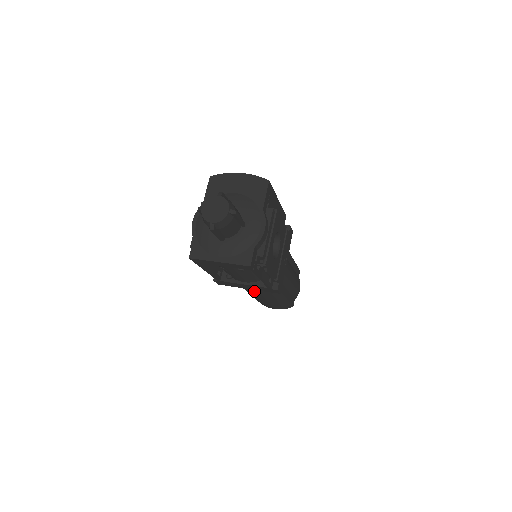
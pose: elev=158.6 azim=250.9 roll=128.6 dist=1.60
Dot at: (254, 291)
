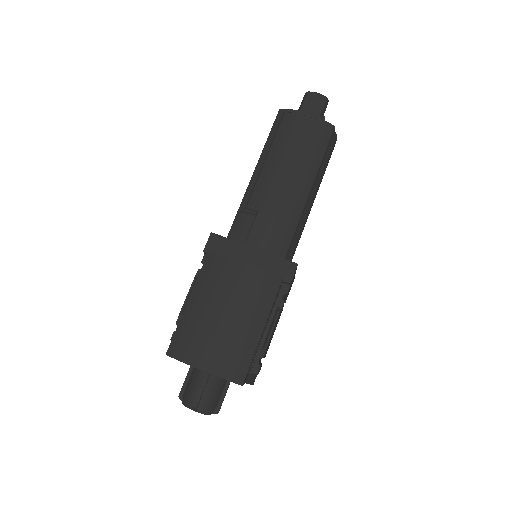
Dot at: occluded
